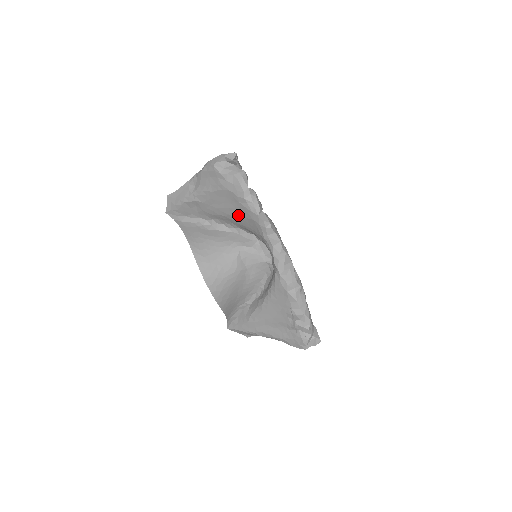
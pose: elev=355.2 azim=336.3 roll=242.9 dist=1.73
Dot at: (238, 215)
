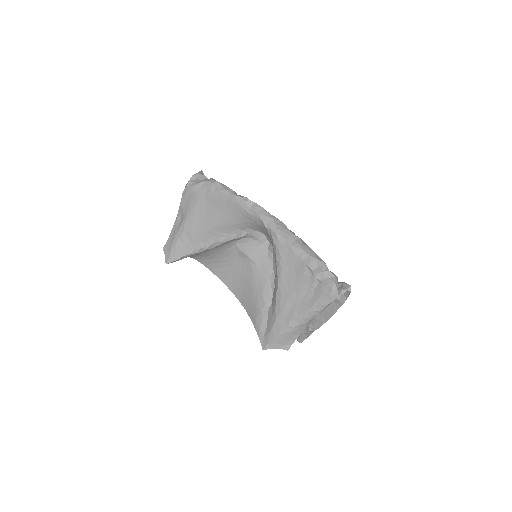
Dot at: (221, 213)
